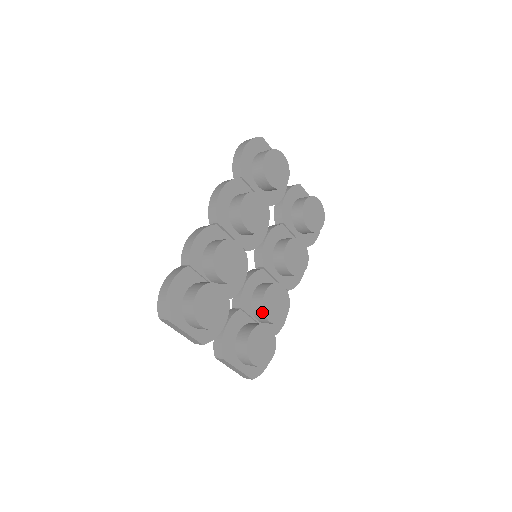
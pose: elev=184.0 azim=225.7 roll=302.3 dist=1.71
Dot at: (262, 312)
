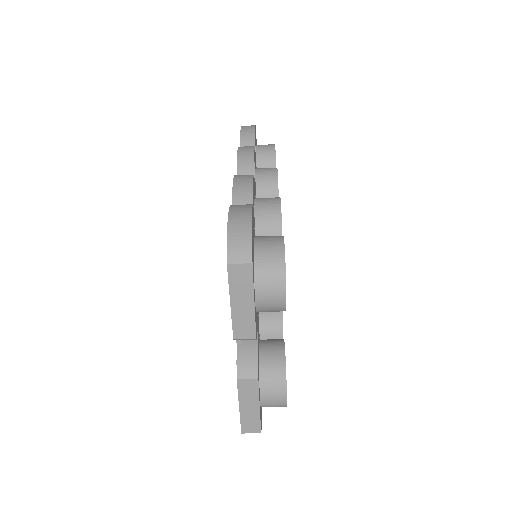
Dot at: (280, 325)
